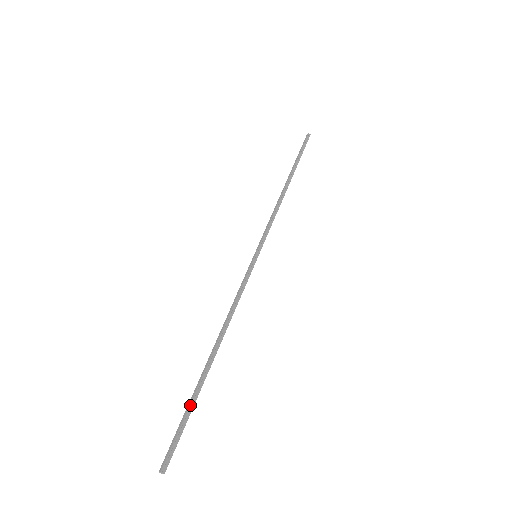
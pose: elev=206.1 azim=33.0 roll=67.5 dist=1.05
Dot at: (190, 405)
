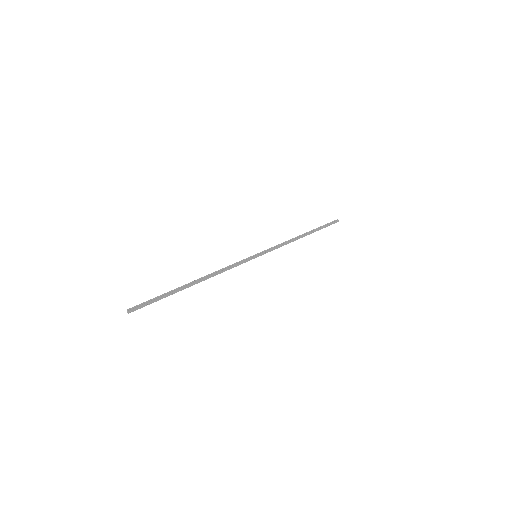
Dot at: (164, 293)
